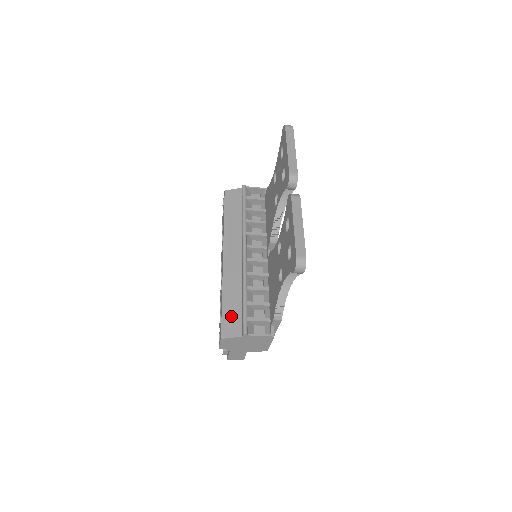
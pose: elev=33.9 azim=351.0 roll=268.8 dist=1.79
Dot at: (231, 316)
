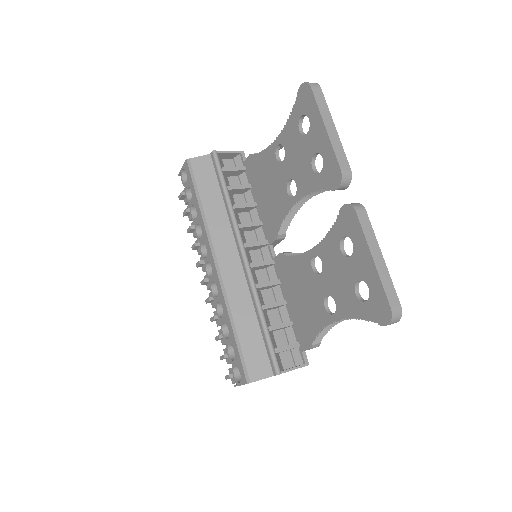
Dot at: (251, 350)
